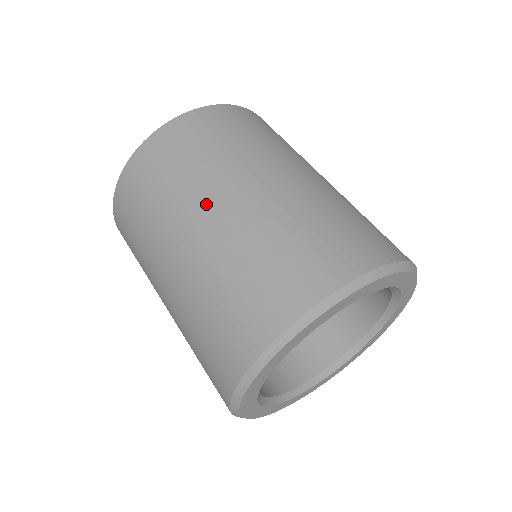
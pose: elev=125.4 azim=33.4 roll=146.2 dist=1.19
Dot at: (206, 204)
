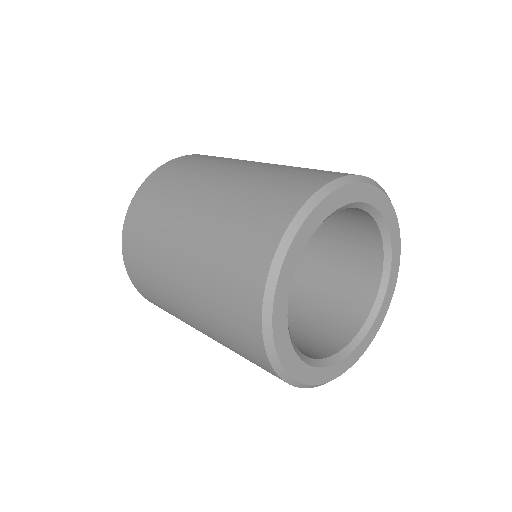
Dot at: (235, 165)
